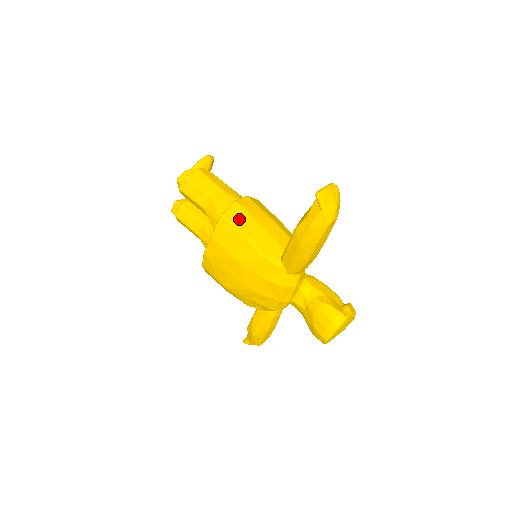
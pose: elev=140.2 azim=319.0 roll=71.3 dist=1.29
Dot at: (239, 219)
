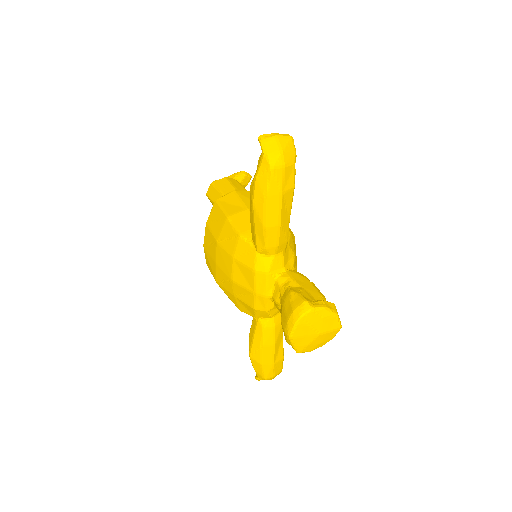
Dot at: (229, 203)
